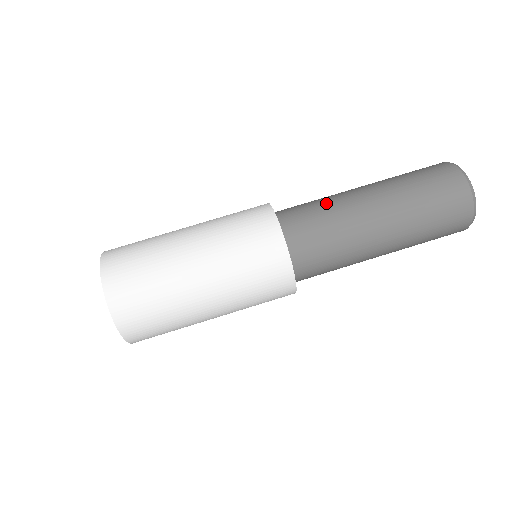
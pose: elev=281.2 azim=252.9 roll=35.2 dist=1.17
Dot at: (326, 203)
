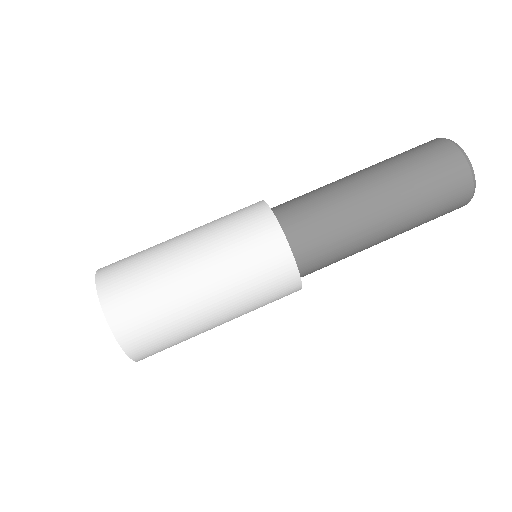
Dot at: (325, 197)
